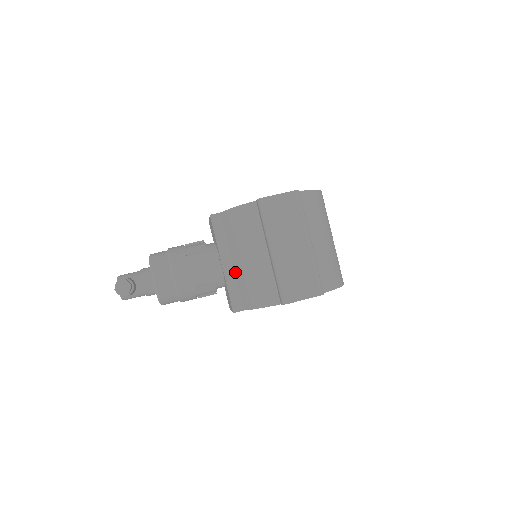
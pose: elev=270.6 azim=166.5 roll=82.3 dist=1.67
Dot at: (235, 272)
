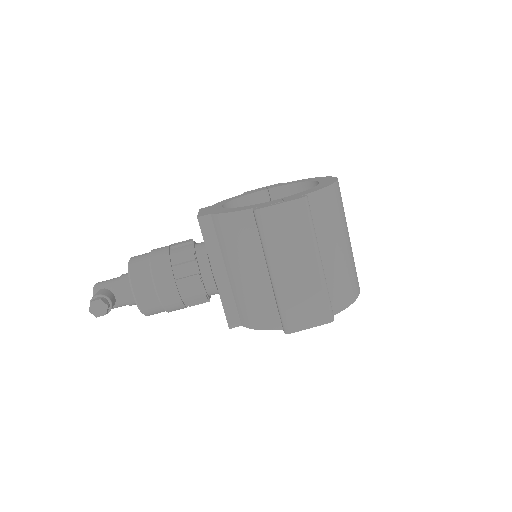
Dot at: (230, 284)
